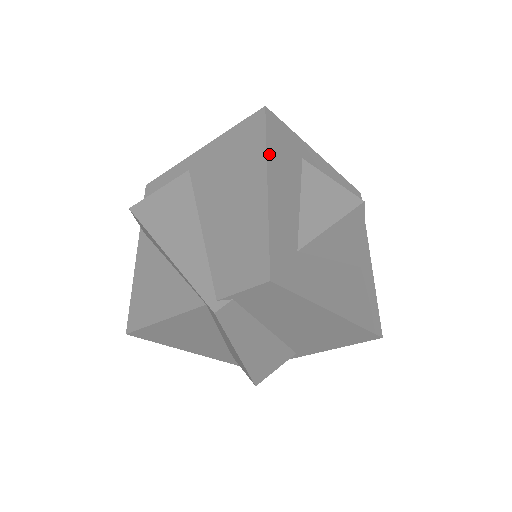
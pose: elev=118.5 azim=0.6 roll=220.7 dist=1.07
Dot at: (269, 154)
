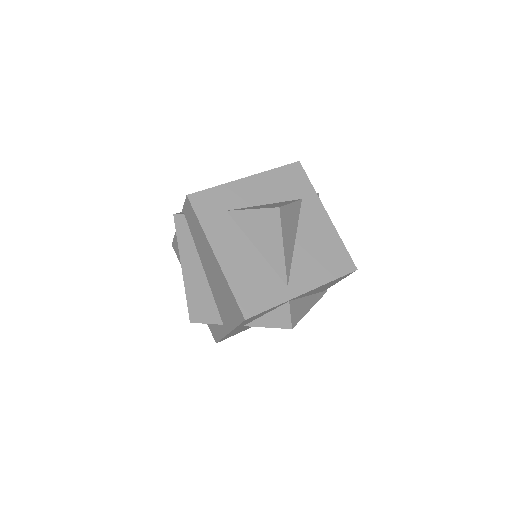
Dot at: (268, 173)
